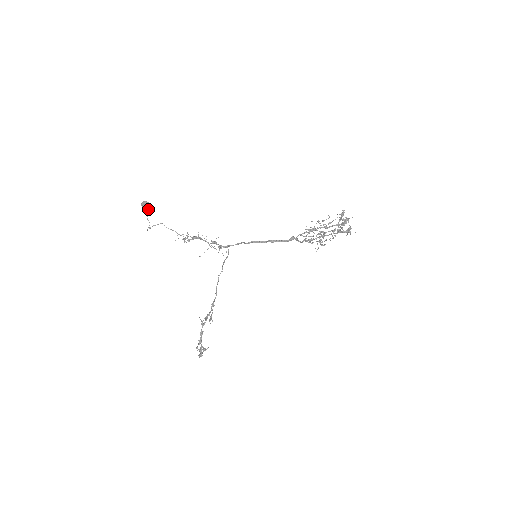
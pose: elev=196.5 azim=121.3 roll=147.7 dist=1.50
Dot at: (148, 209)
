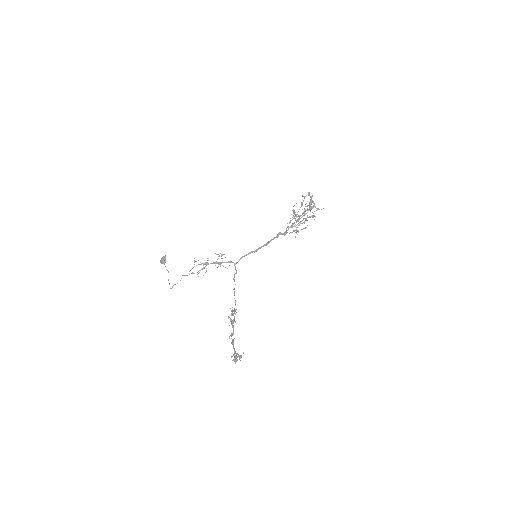
Dot at: (164, 258)
